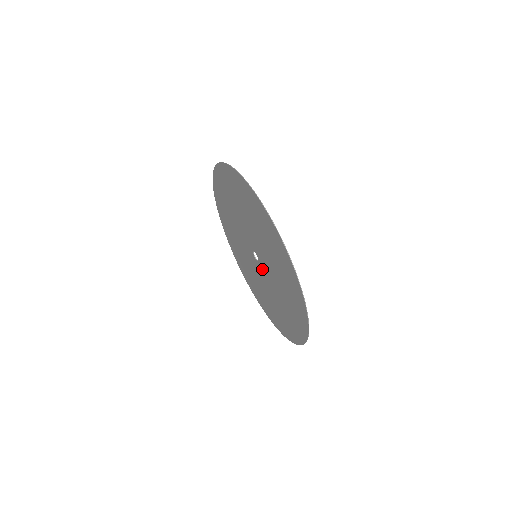
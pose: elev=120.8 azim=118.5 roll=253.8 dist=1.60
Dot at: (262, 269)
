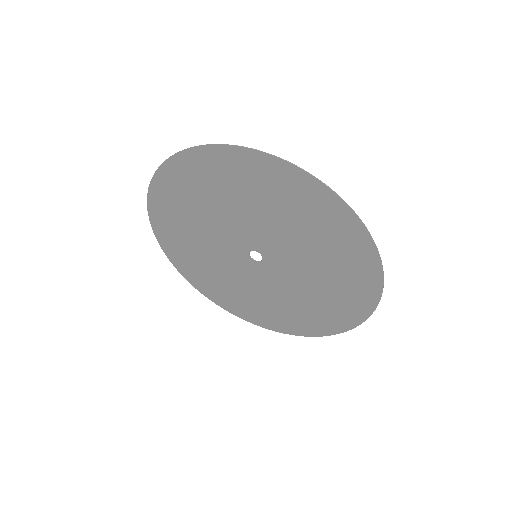
Dot at: (273, 260)
